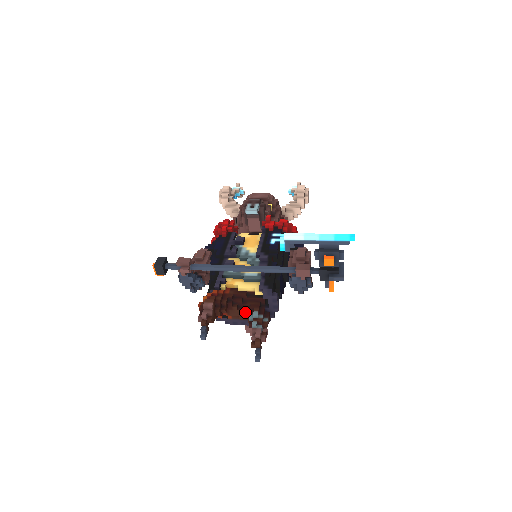
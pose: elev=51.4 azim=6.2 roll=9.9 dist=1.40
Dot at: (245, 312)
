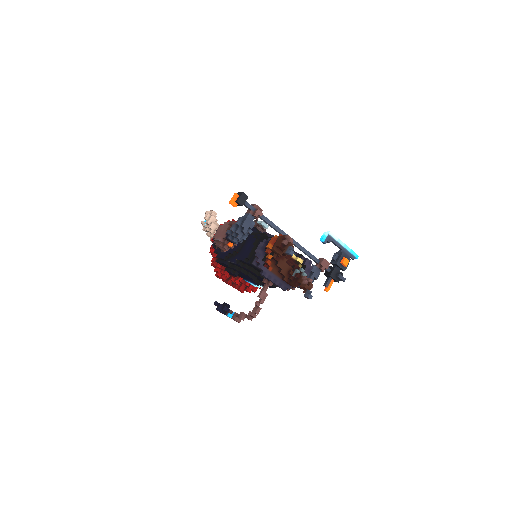
Dot at: (289, 268)
